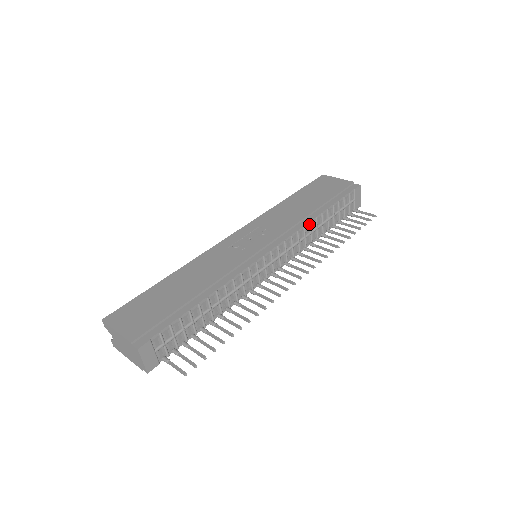
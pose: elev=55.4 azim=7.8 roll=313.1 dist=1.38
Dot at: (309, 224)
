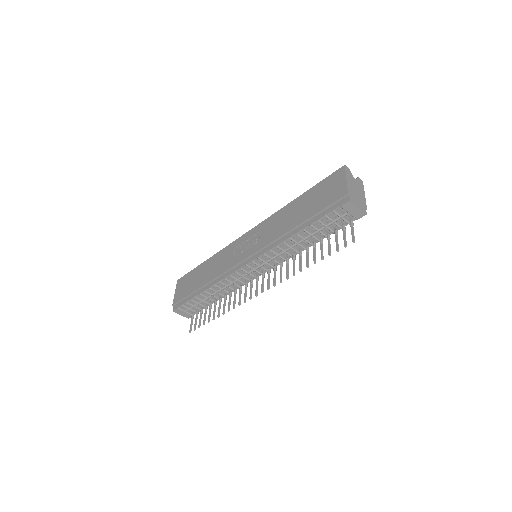
Dot at: (283, 243)
